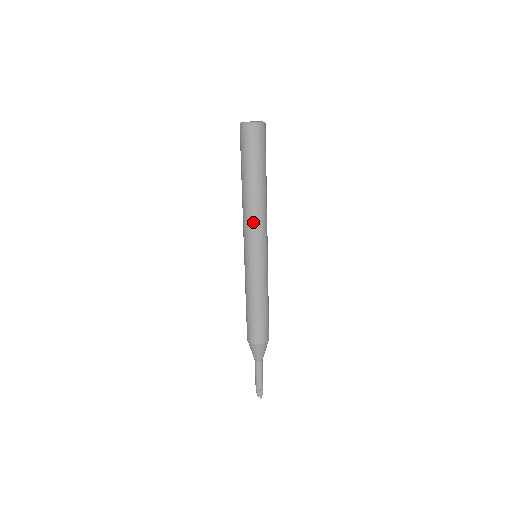
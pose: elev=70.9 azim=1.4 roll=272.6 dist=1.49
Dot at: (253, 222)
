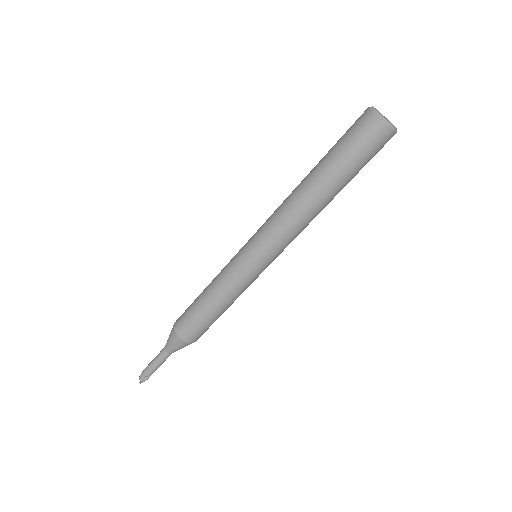
Dot at: (286, 224)
